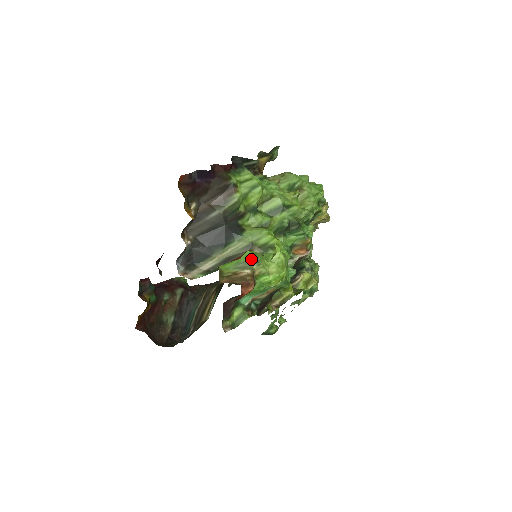
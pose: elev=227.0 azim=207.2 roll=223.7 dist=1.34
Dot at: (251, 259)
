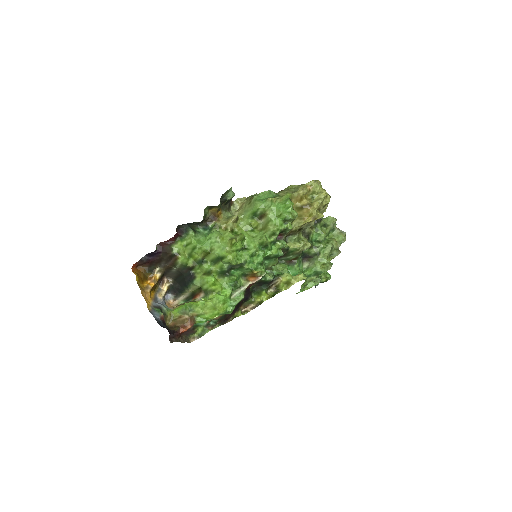
Dot at: (187, 309)
